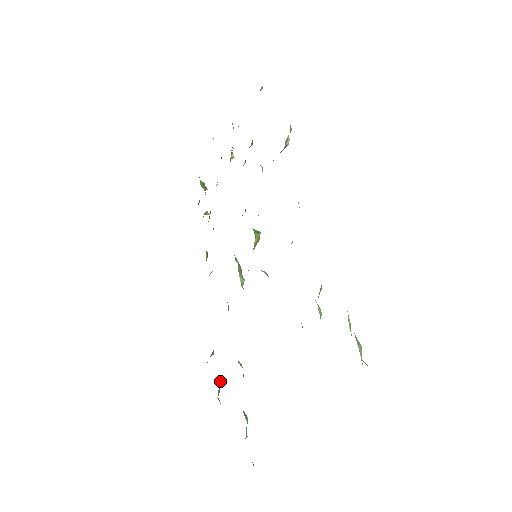
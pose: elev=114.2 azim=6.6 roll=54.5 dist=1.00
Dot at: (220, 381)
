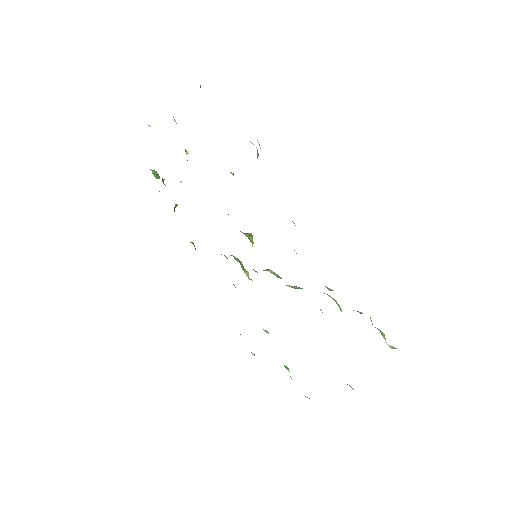
Dot at: occluded
